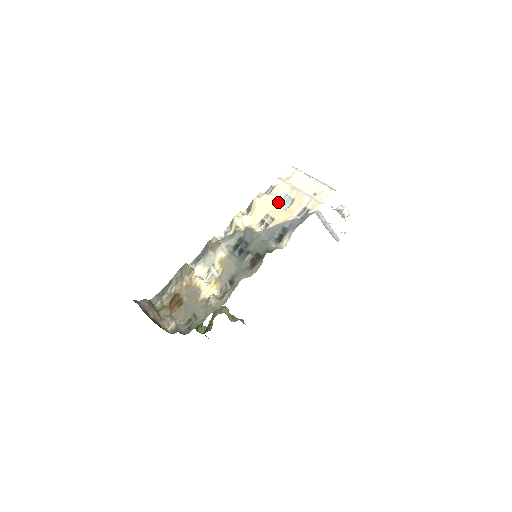
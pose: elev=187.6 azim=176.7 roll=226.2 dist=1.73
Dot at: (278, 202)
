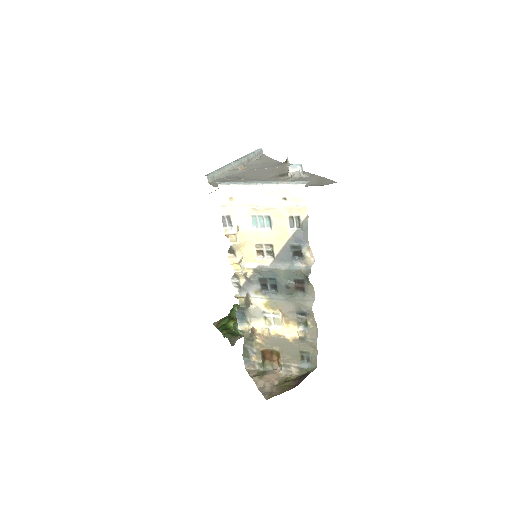
Dot at: (253, 227)
